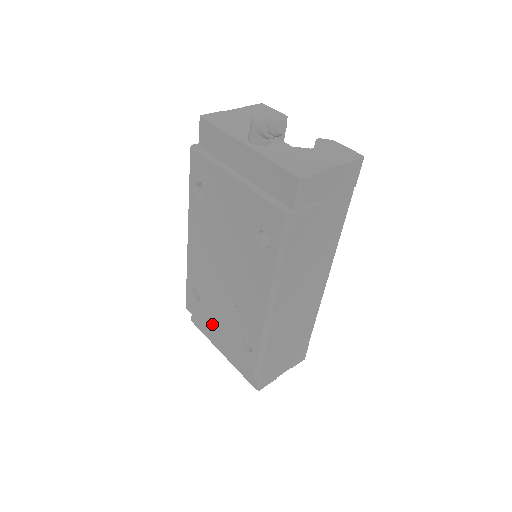
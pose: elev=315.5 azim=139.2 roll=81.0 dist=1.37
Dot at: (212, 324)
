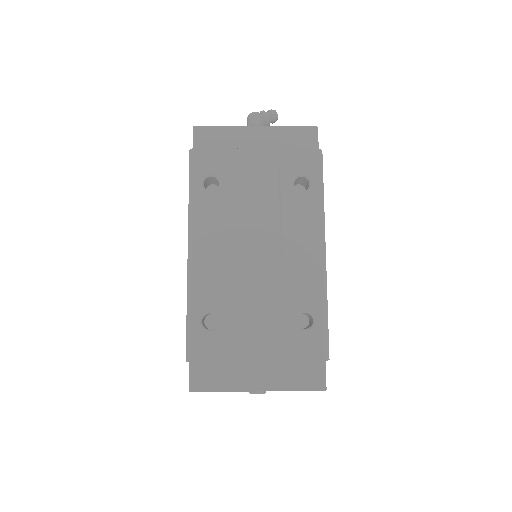
Dot at: (244, 343)
